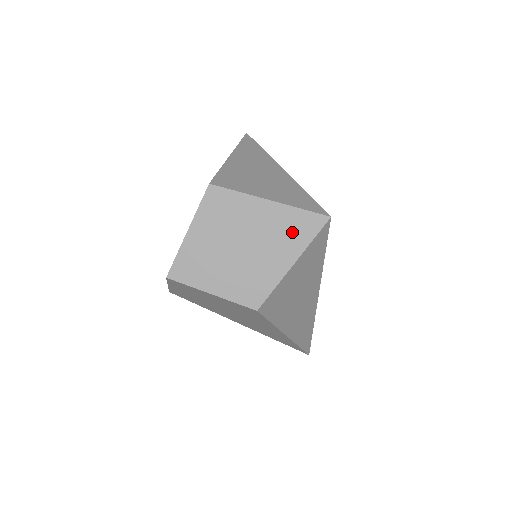
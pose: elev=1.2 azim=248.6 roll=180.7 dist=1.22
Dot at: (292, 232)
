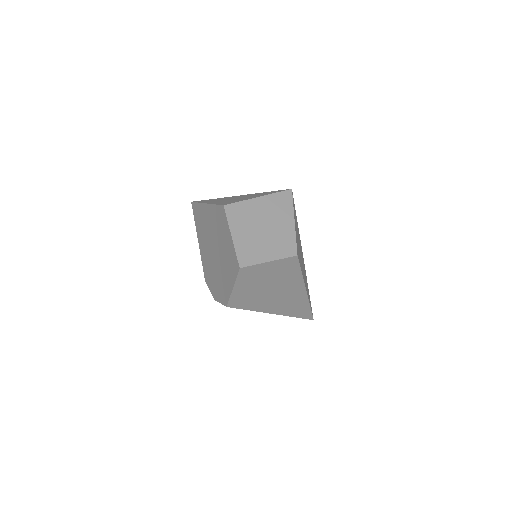
Dot at: (281, 206)
